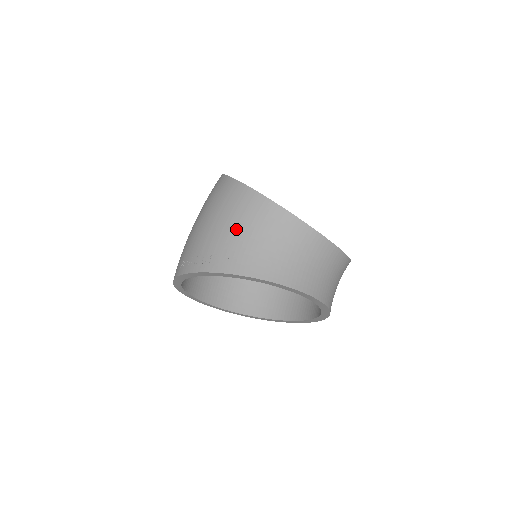
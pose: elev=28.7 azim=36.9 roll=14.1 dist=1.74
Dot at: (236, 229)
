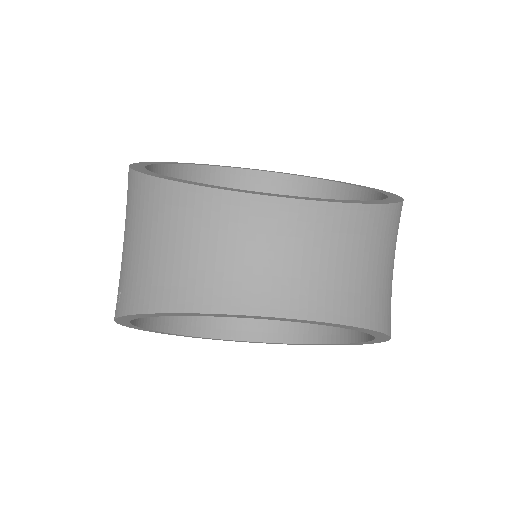
Dot at: (125, 240)
